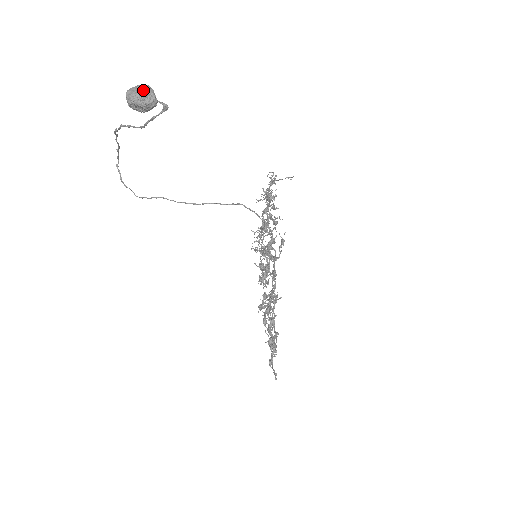
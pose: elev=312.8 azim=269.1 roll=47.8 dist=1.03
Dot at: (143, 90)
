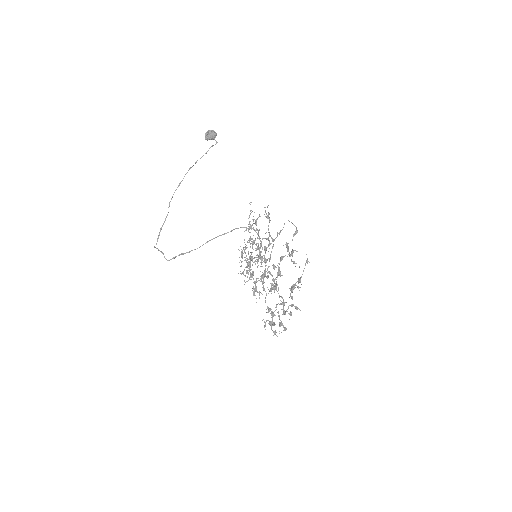
Dot at: (212, 130)
